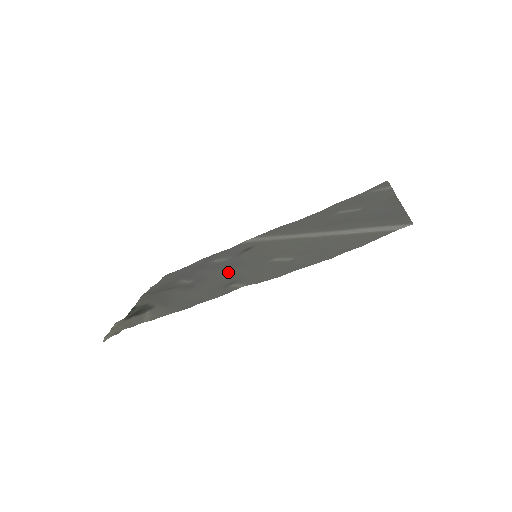
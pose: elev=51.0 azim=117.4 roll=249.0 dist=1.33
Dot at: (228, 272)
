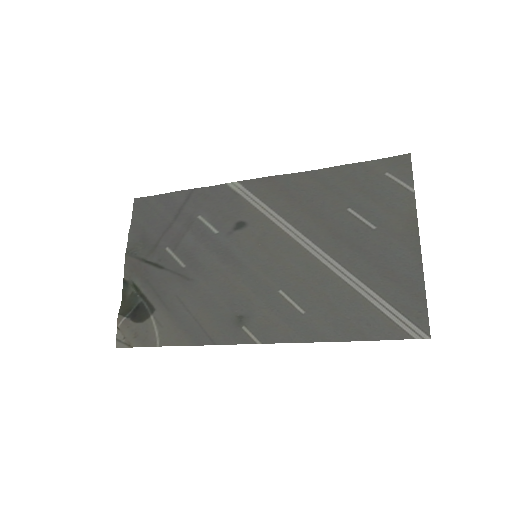
Dot at: (229, 278)
